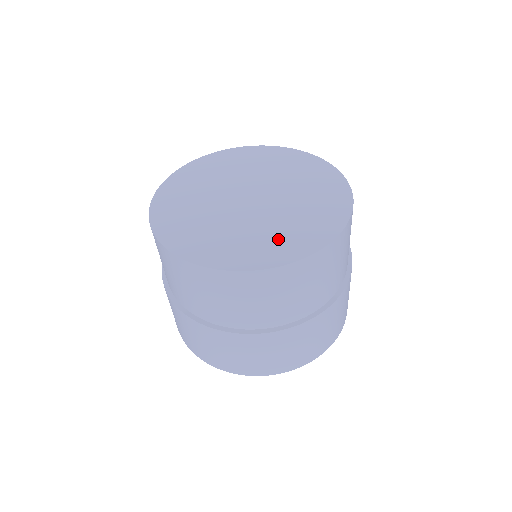
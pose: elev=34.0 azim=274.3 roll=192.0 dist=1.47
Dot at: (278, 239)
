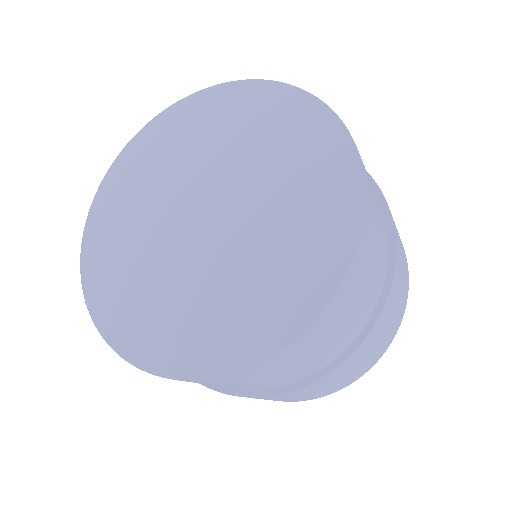
Dot at: (237, 311)
